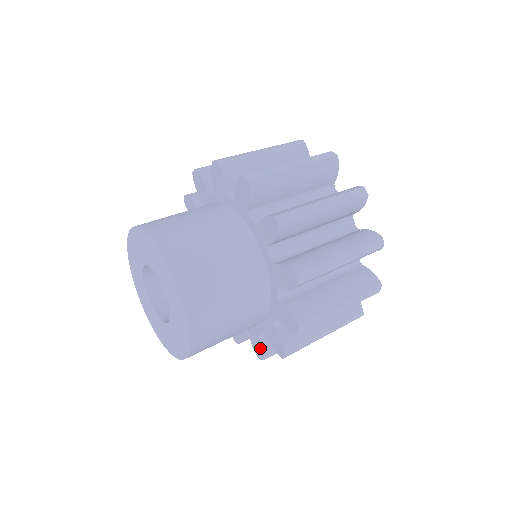
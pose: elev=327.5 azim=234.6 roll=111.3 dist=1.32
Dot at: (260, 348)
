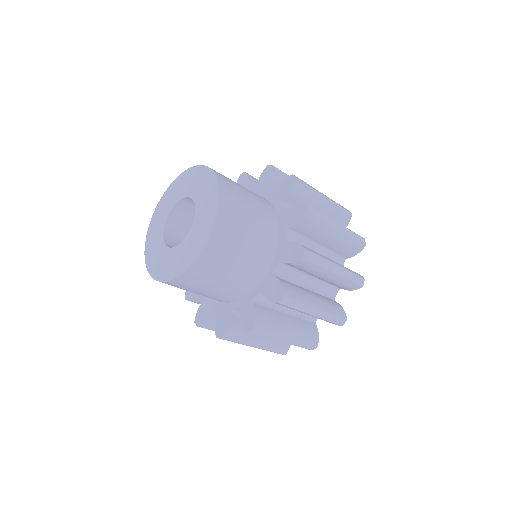
Dot at: (295, 247)
